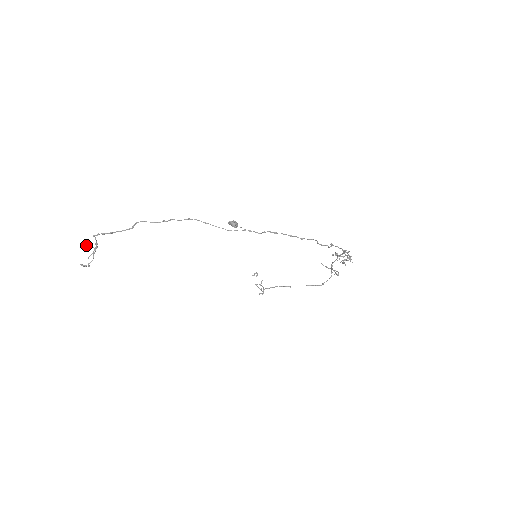
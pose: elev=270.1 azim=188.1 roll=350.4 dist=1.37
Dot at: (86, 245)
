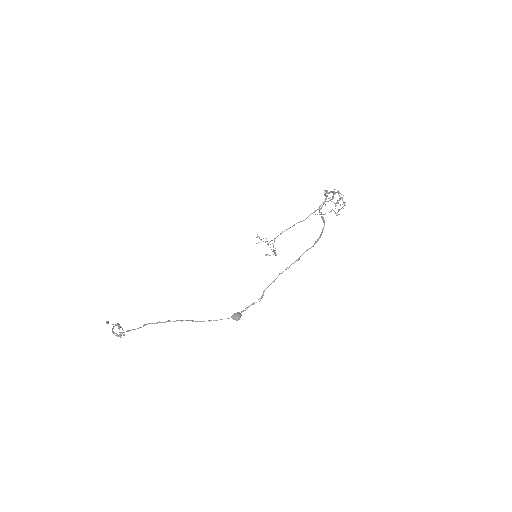
Dot at: (107, 323)
